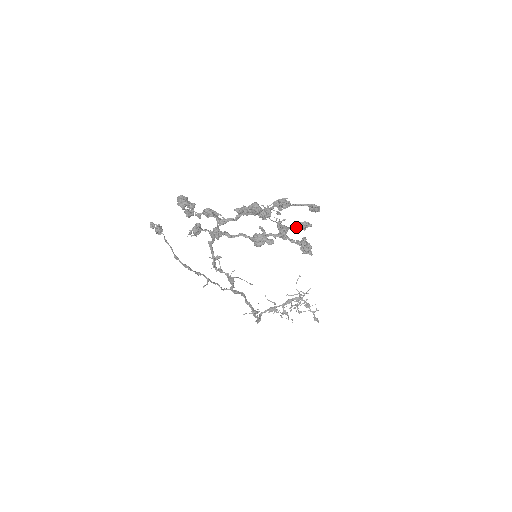
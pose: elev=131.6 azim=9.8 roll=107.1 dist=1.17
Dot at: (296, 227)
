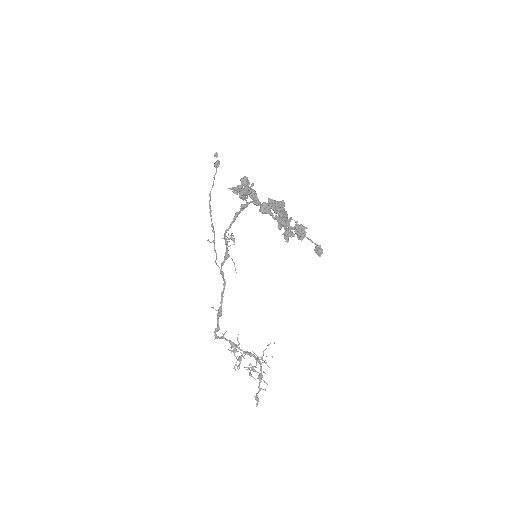
Dot at: (294, 228)
